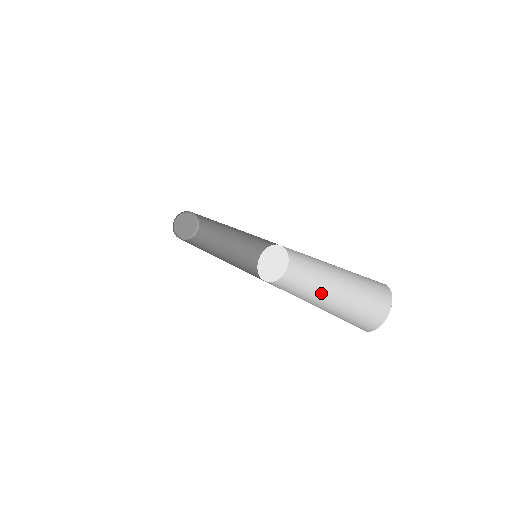
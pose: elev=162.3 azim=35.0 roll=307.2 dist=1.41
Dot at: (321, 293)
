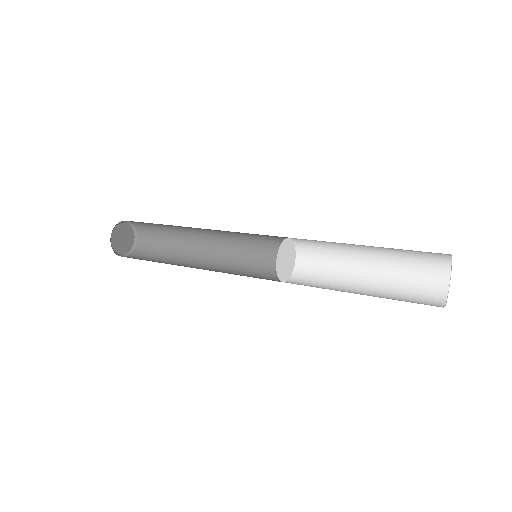
Dot at: (348, 292)
